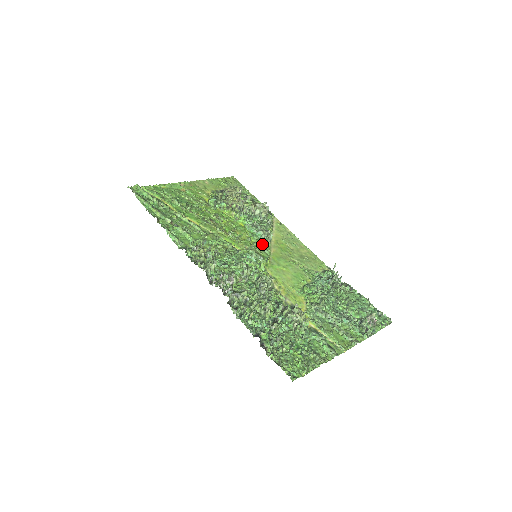
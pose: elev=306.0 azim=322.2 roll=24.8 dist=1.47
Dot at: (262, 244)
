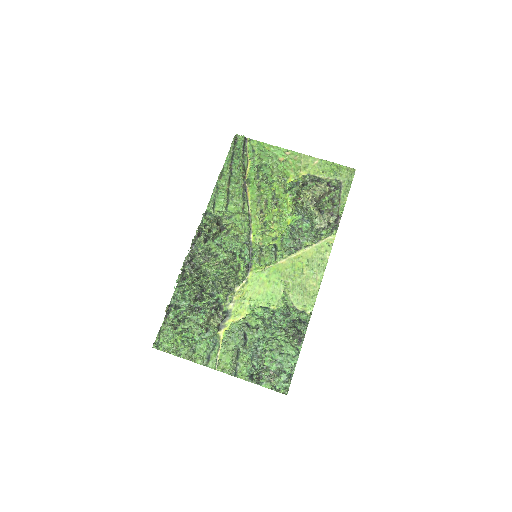
Dot at: (280, 250)
